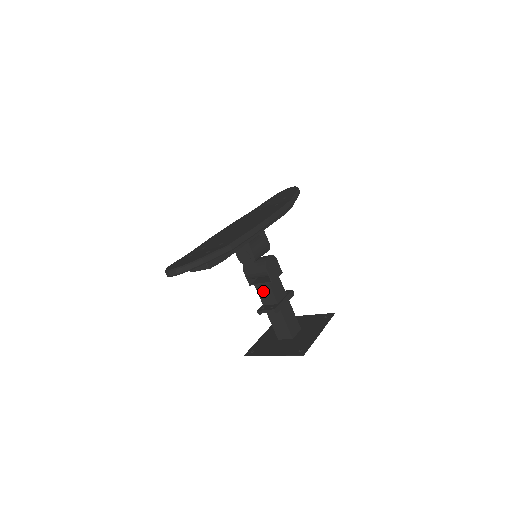
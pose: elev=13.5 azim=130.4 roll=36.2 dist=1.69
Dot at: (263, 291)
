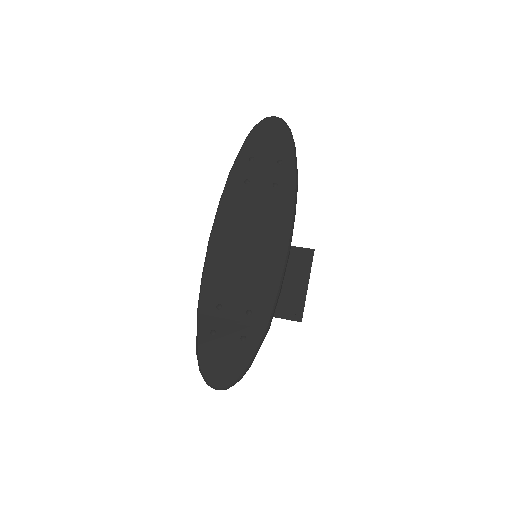
Dot at: occluded
